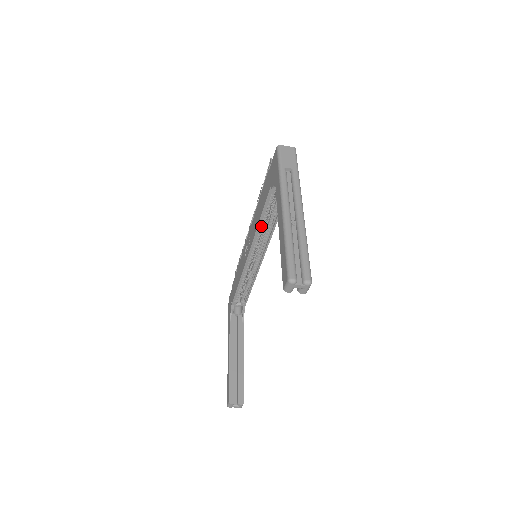
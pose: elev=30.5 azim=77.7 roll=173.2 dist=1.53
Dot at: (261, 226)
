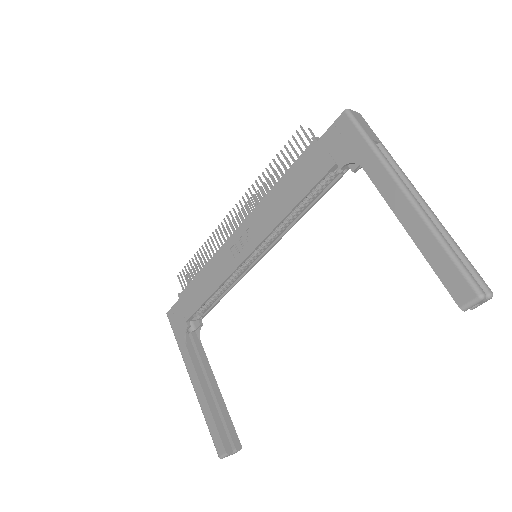
Dot at: (285, 217)
